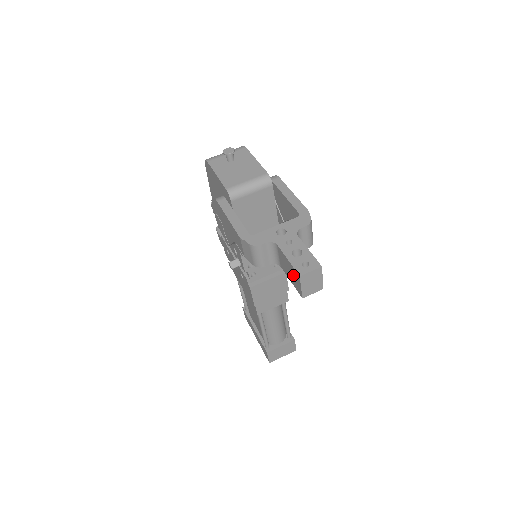
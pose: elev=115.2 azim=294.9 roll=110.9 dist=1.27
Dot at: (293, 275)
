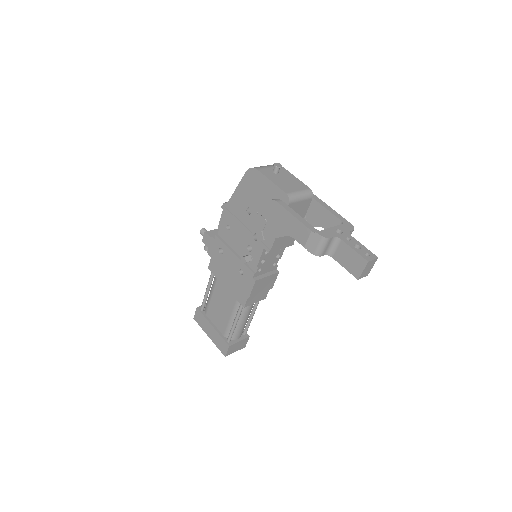
Dot at: (355, 262)
